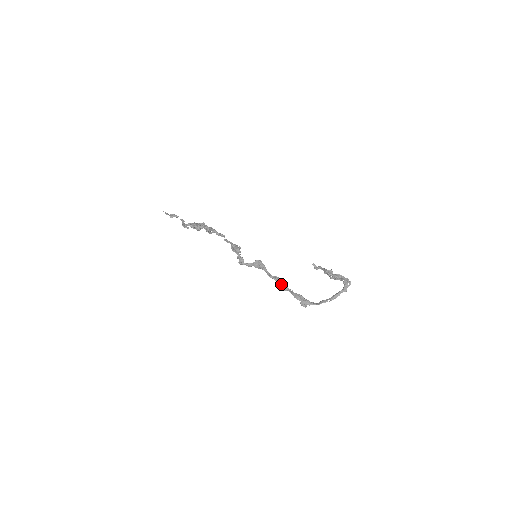
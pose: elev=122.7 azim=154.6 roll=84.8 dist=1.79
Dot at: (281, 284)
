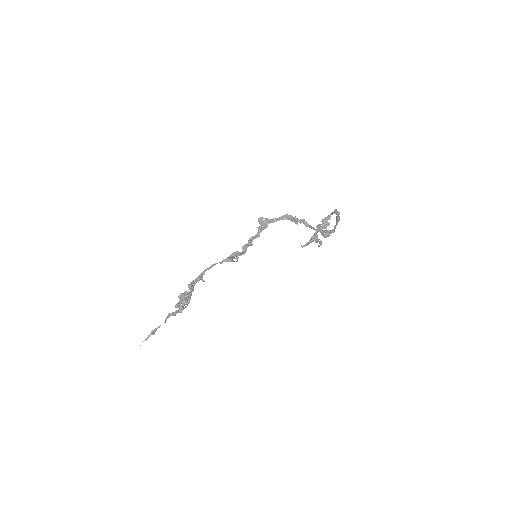
Dot at: (293, 219)
